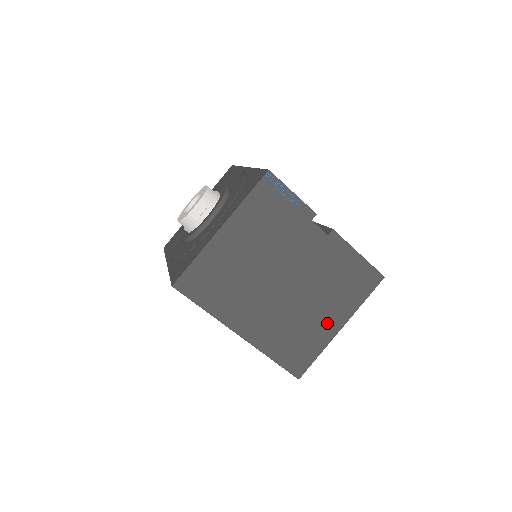
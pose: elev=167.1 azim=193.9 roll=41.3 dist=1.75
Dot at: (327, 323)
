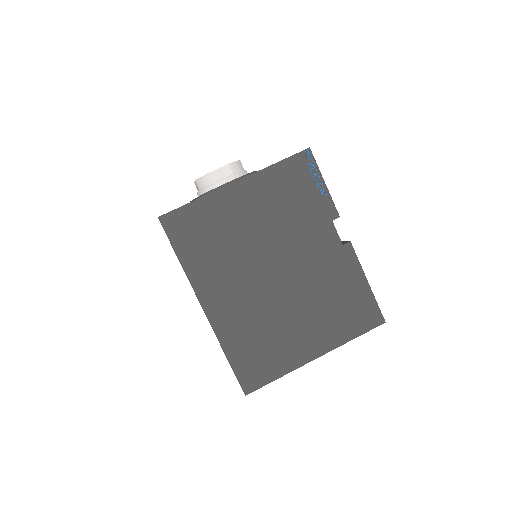
Dot at: (303, 343)
